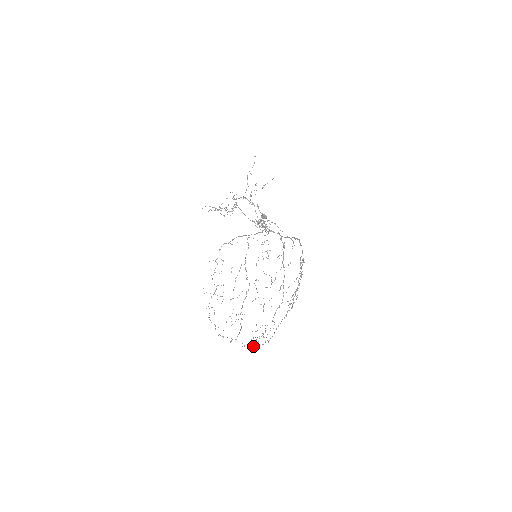
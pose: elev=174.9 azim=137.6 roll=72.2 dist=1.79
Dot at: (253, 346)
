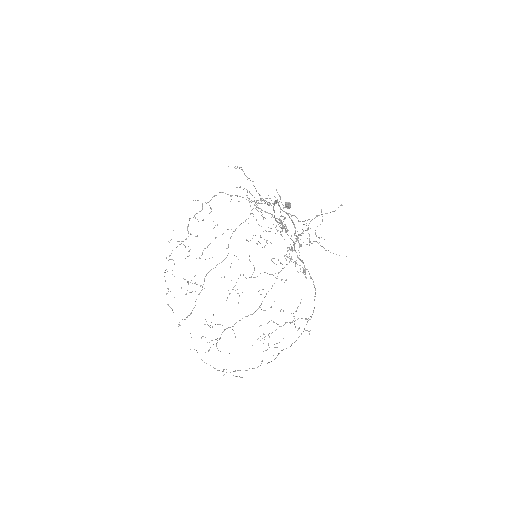
Dot at: occluded
